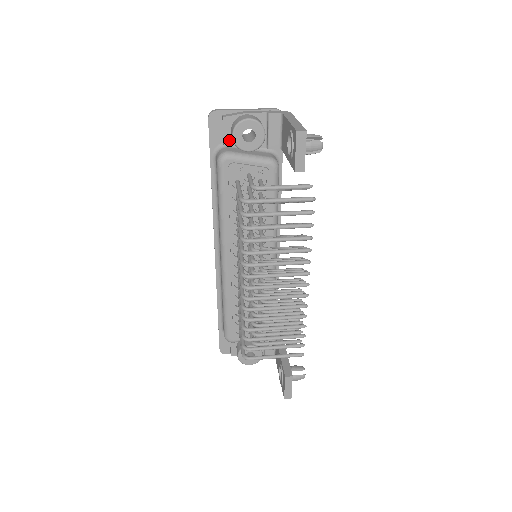
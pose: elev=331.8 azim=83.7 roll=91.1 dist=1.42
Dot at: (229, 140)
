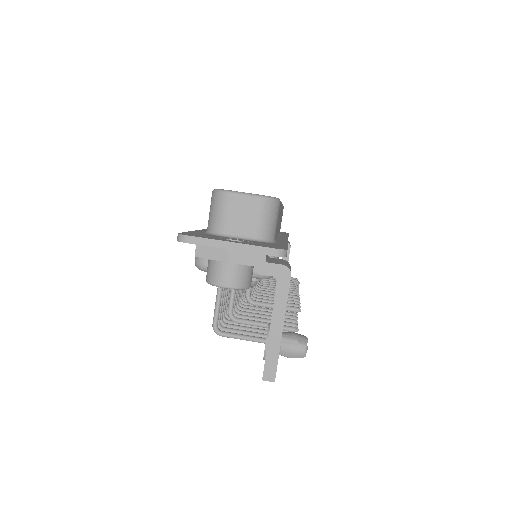
Dot at: occluded
